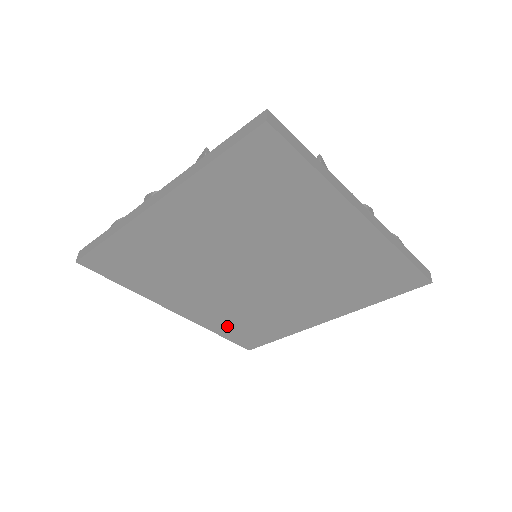
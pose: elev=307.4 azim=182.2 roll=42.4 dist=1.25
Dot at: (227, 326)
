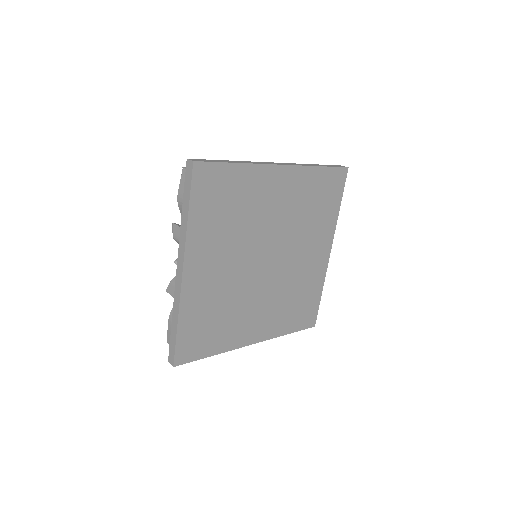
Dot at: (195, 316)
